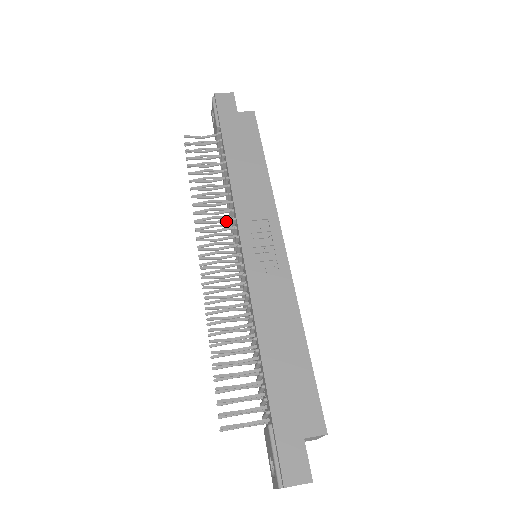
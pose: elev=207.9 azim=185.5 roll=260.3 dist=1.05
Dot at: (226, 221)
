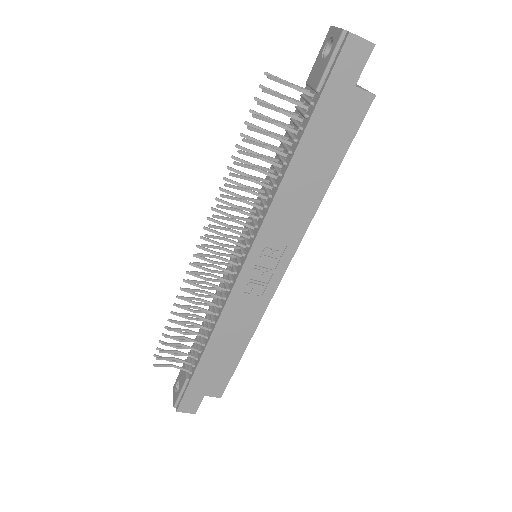
Dot at: (249, 216)
